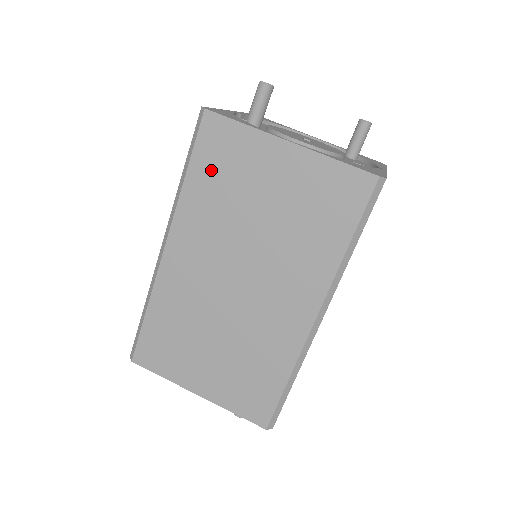
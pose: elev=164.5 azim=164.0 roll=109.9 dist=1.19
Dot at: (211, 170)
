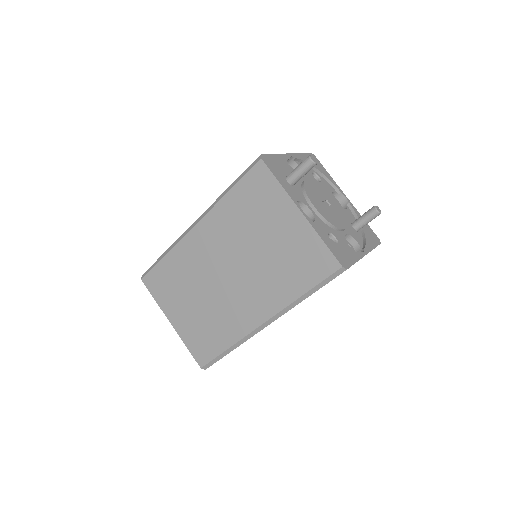
Dot at: (246, 198)
